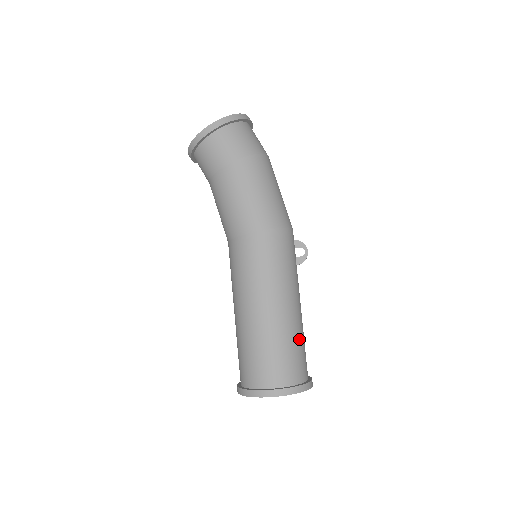
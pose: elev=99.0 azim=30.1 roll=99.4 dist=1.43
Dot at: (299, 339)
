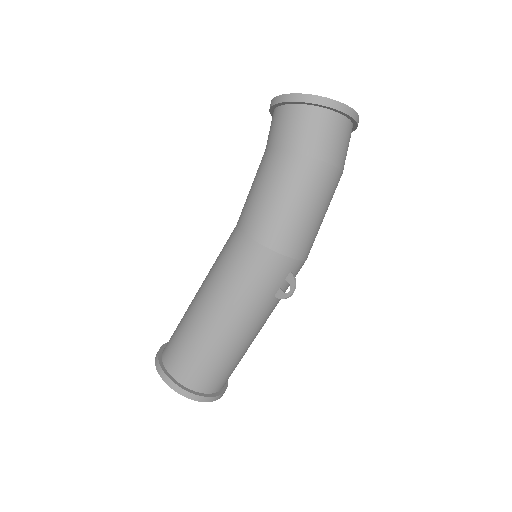
Dot at: (219, 357)
